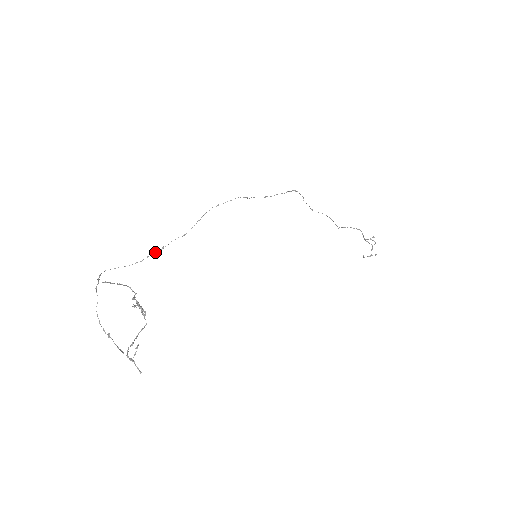
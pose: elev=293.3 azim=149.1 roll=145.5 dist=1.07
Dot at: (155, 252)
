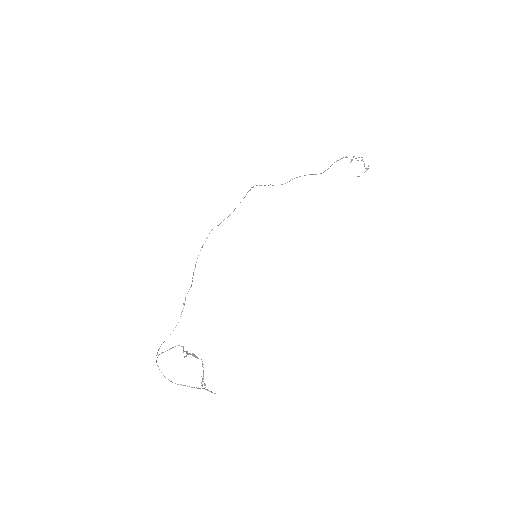
Dot at: (182, 311)
